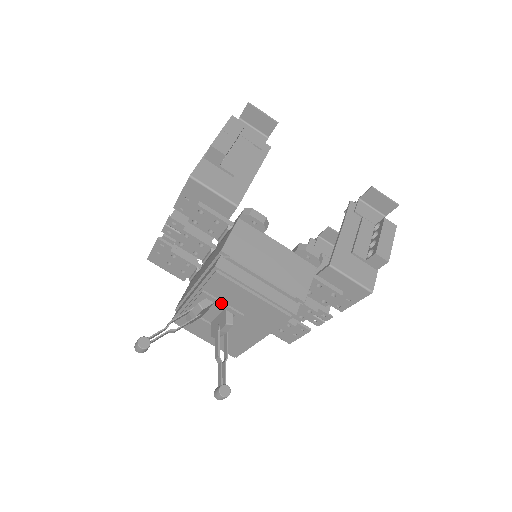
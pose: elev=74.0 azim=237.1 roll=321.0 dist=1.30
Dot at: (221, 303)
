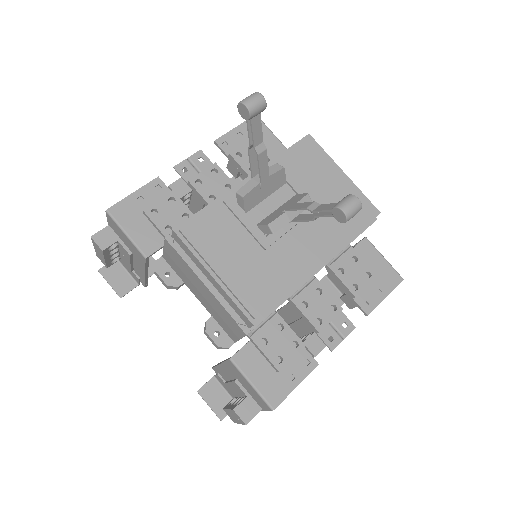
Dot at: (297, 181)
